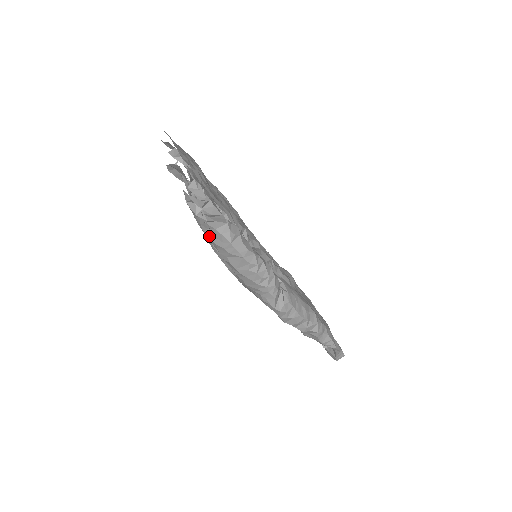
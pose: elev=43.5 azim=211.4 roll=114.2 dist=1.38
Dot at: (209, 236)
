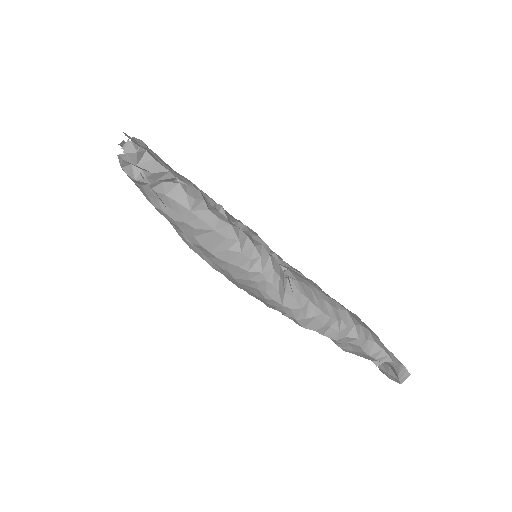
Dot at: (162, 210)
